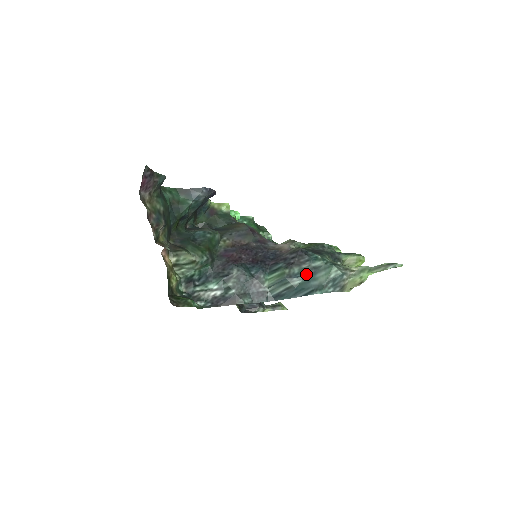
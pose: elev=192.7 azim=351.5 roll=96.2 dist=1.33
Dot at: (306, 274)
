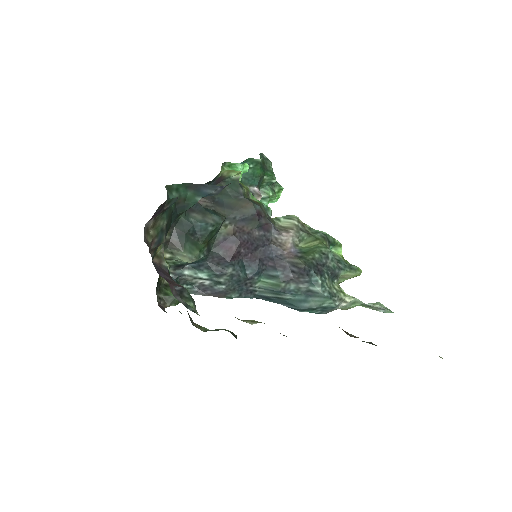
Dot at: (301, 294)
